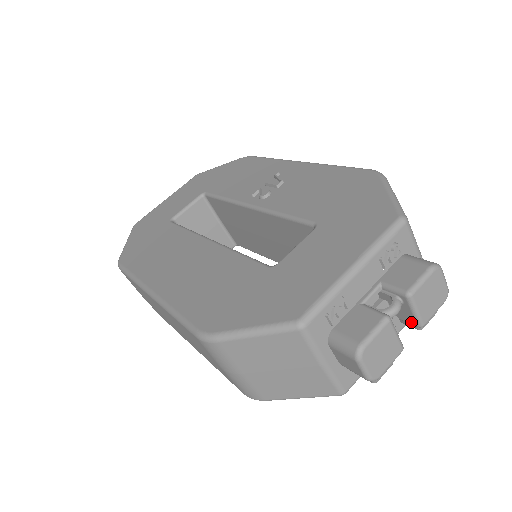
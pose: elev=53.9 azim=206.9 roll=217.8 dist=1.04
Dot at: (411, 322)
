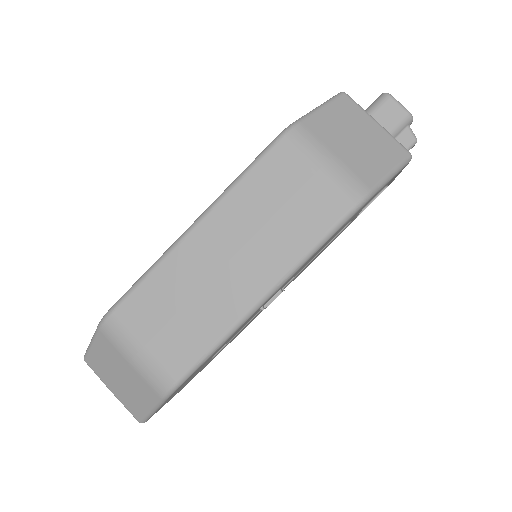
Dot at: occluded
